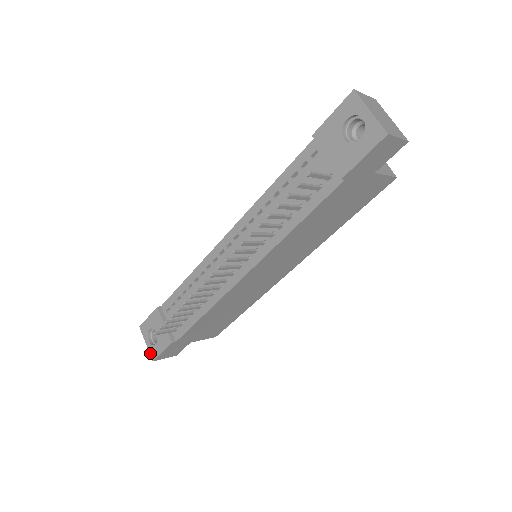
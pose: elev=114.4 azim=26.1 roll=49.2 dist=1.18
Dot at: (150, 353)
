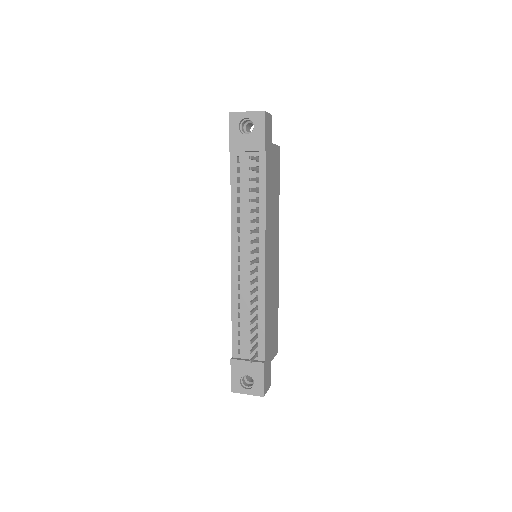
Dot at: (256, 395)
